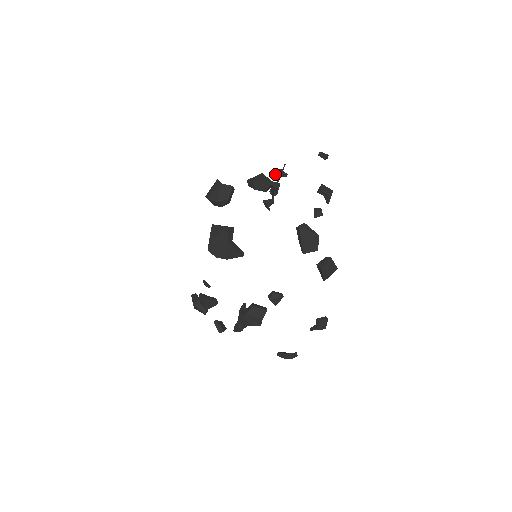
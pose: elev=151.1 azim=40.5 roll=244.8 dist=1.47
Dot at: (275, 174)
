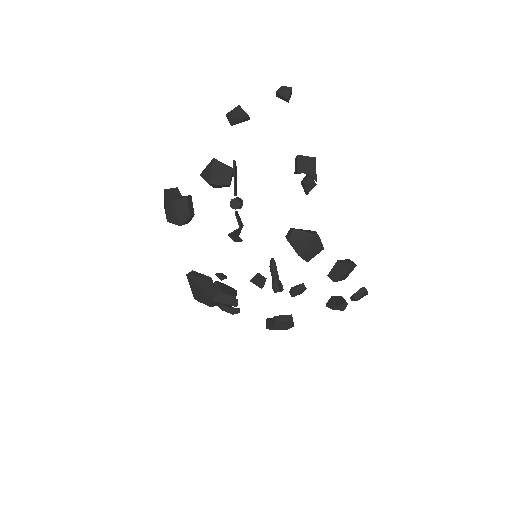
Dot at: (233, 124)
